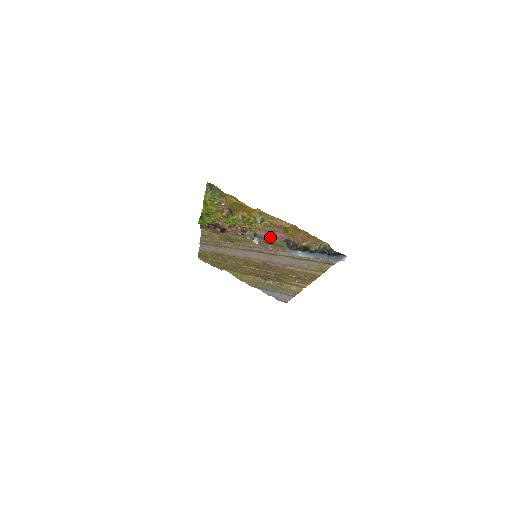
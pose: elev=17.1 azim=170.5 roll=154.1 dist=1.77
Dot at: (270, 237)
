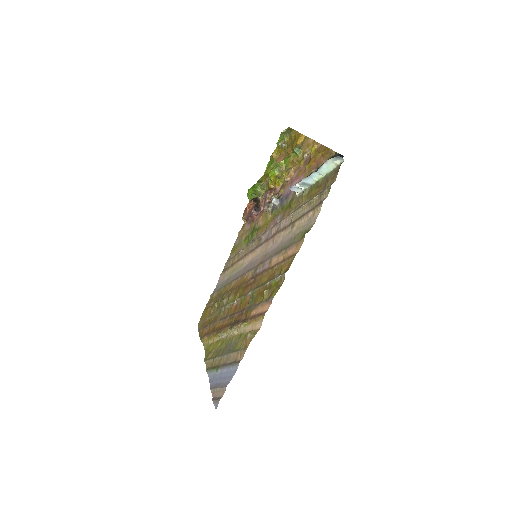
Dot at: (289, 193)
